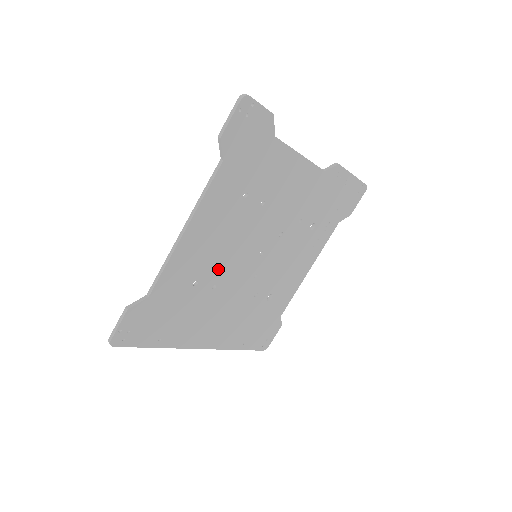
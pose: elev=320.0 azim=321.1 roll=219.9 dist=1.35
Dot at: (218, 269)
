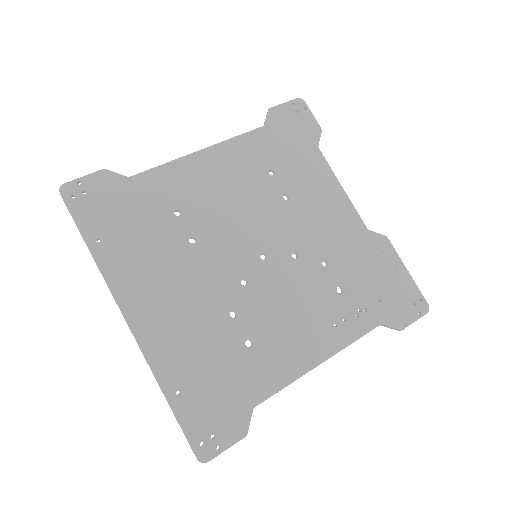
Dot at: (208, 223)
